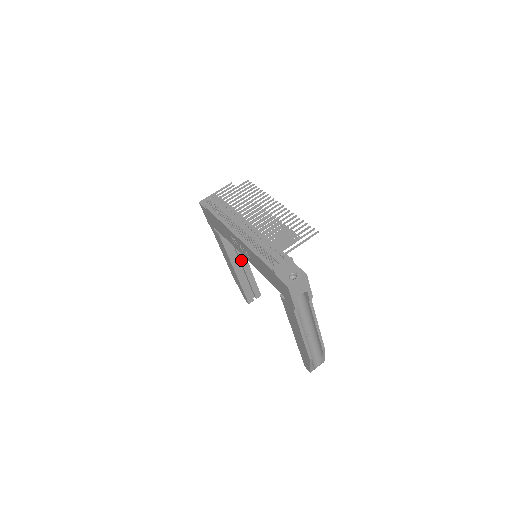
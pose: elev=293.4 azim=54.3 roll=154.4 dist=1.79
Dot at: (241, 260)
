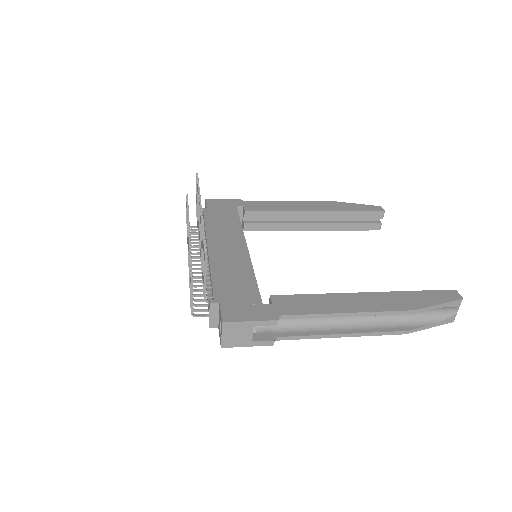
Dot at: (304, 218)
